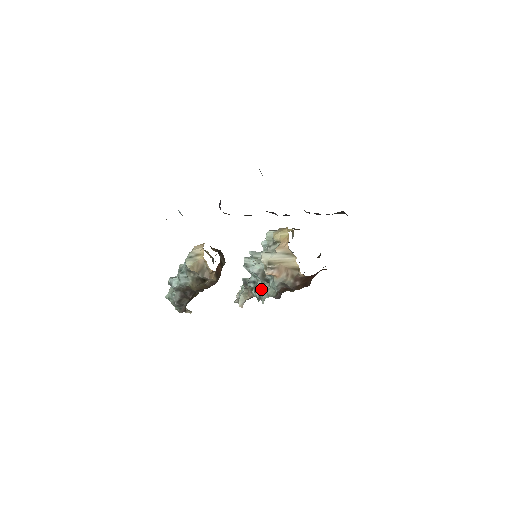
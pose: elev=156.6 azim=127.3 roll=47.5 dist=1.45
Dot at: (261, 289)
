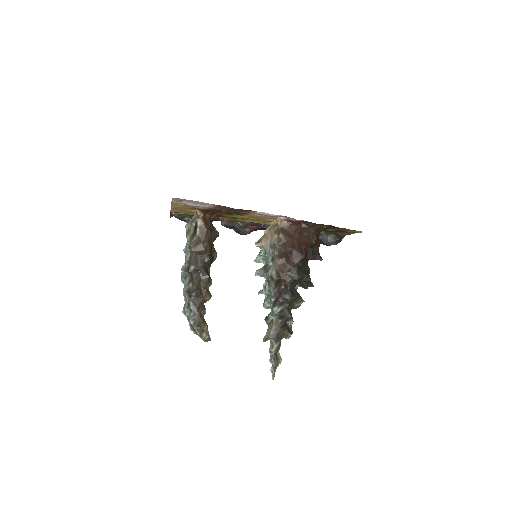
Dot at: occluded
